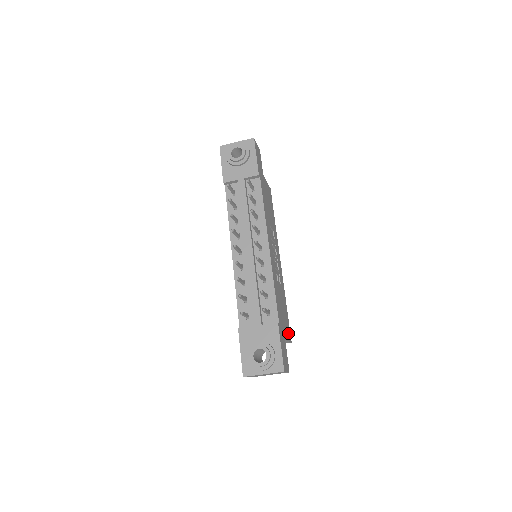
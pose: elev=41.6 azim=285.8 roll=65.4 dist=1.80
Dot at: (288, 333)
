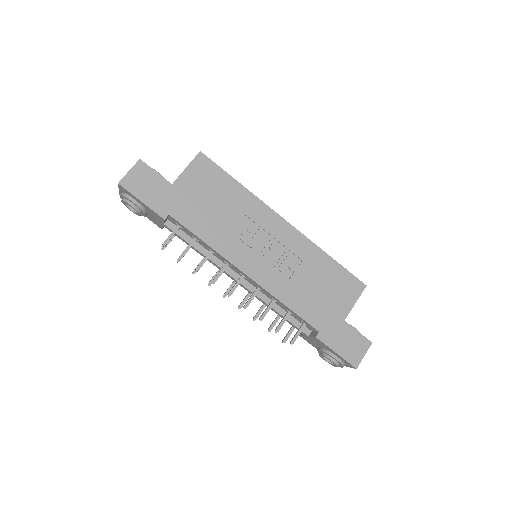
Dot at: (351, 291)
